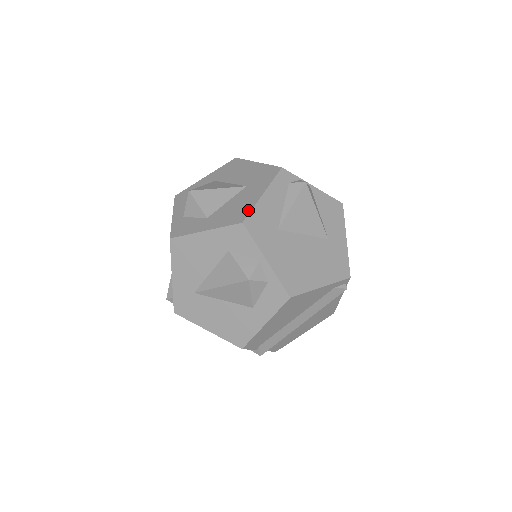
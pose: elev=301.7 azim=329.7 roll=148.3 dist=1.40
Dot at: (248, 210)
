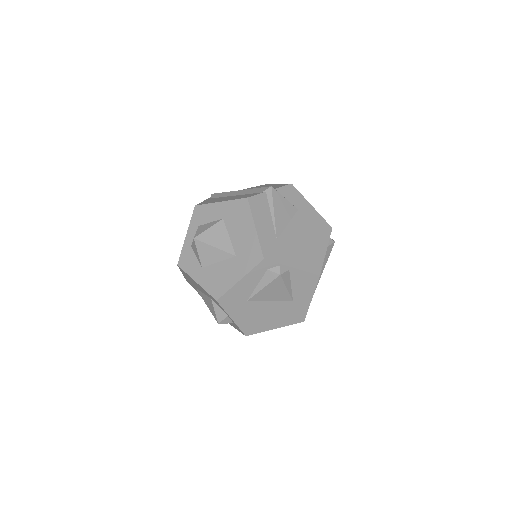
Dot at: (224, 290)
